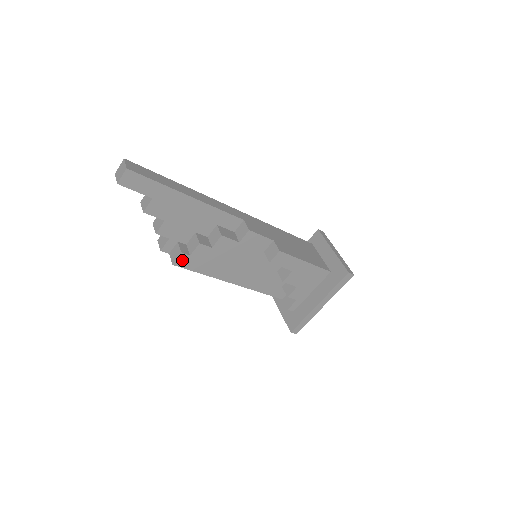
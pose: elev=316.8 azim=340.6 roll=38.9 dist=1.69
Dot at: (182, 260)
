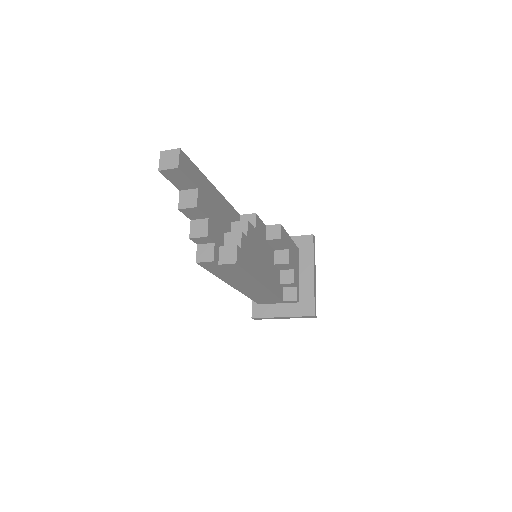
Dot at: (239, 256)
